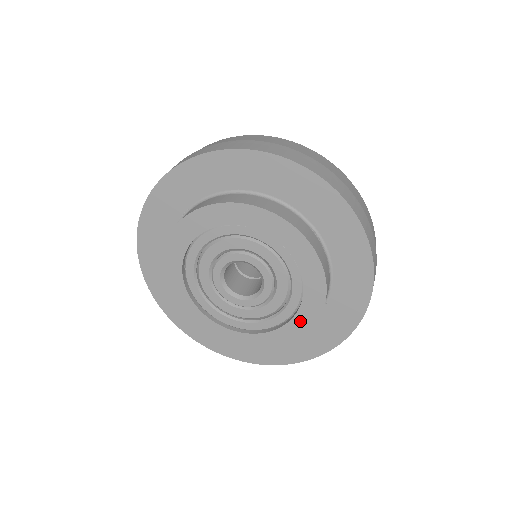
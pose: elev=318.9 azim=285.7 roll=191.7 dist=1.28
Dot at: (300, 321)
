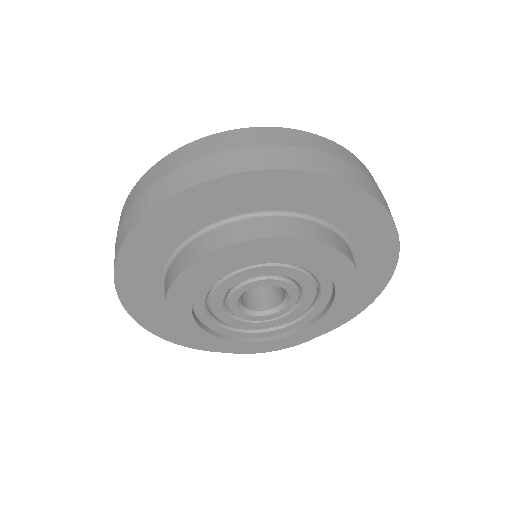
Dot at: (334, 313)
